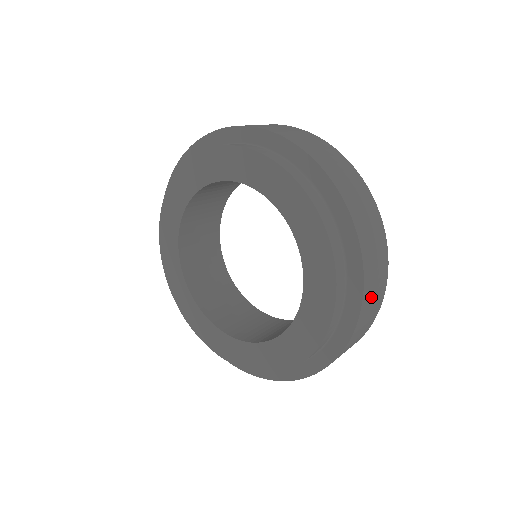
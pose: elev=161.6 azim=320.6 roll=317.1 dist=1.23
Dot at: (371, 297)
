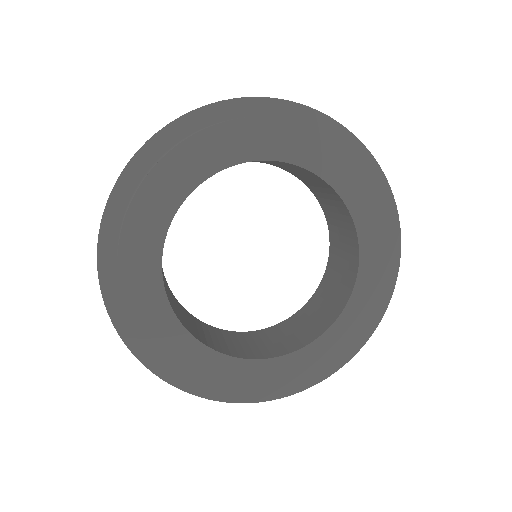
Dot at: occluded
